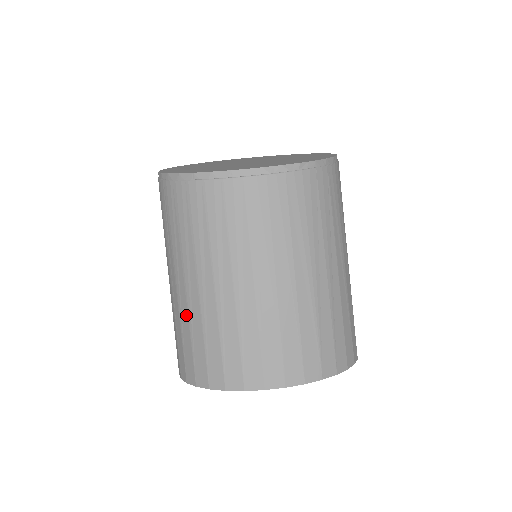
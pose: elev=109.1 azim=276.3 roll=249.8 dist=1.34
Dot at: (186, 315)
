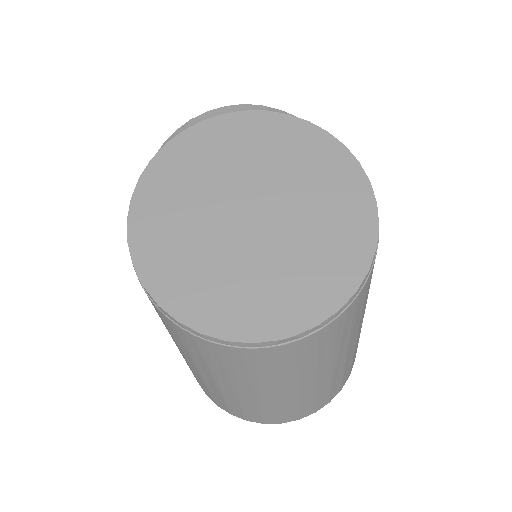
Dot at: (202, 381)
